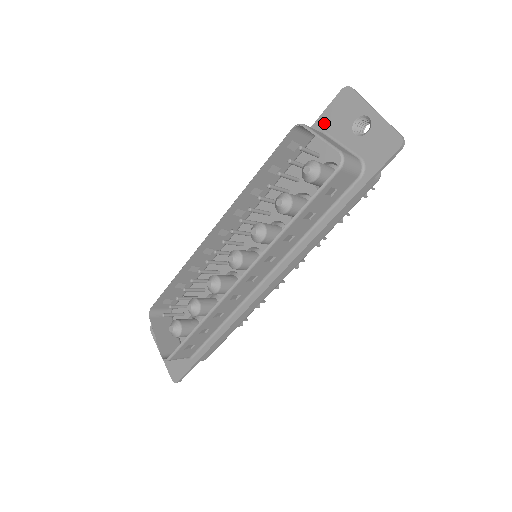
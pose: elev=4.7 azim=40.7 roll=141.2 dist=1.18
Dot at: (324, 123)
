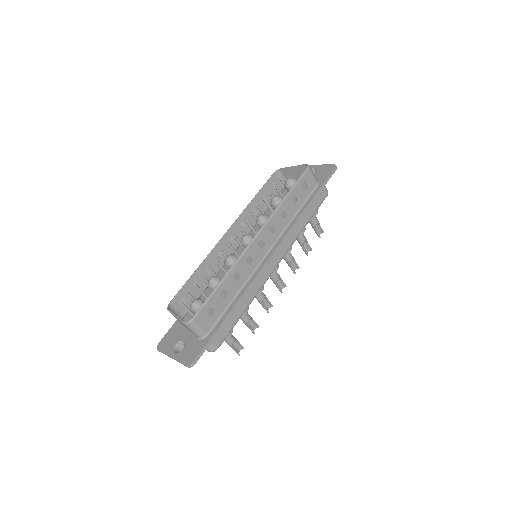
Dot at: occluded
